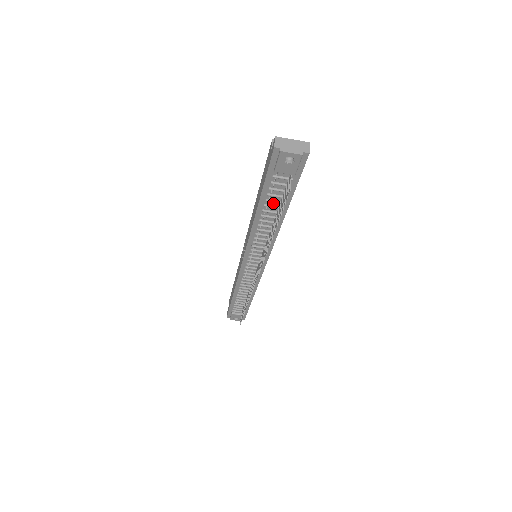
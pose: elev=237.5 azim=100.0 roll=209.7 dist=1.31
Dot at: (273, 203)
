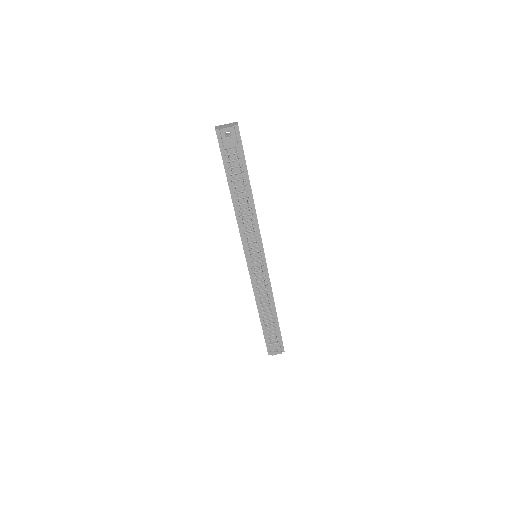
Dot at: (238, 183)
